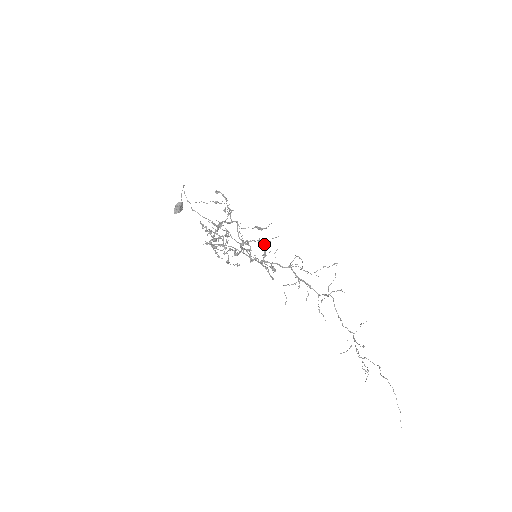
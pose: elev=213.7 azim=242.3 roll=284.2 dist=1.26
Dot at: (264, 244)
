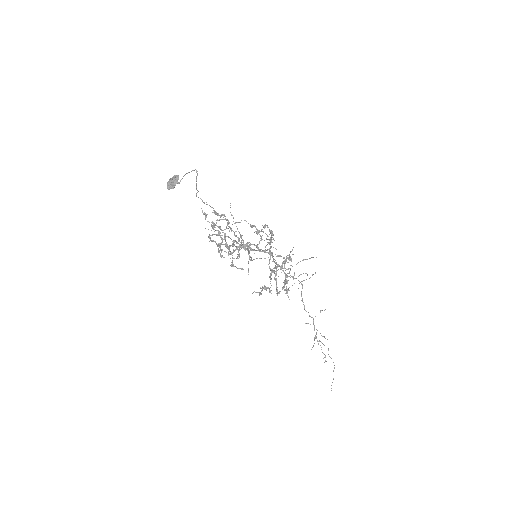
Dot at: occluded
